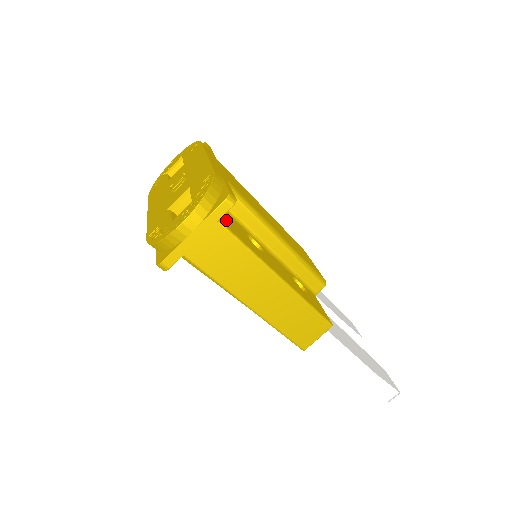
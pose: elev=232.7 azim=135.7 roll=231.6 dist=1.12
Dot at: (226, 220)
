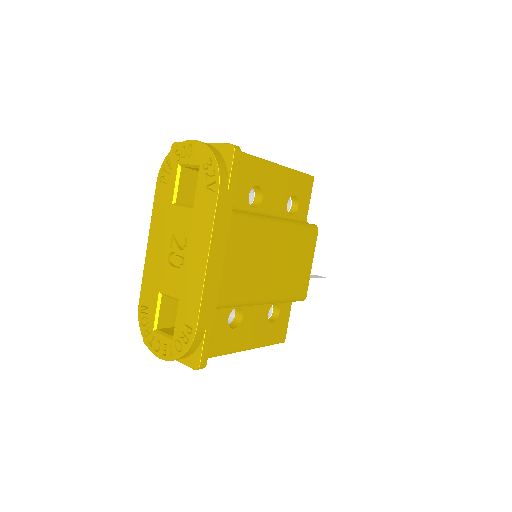
Dot at: occluded
